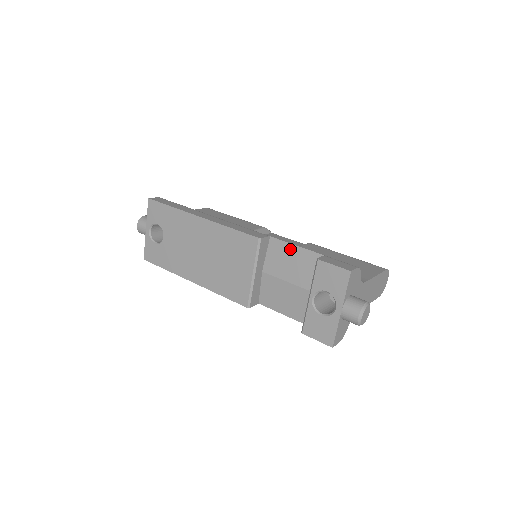
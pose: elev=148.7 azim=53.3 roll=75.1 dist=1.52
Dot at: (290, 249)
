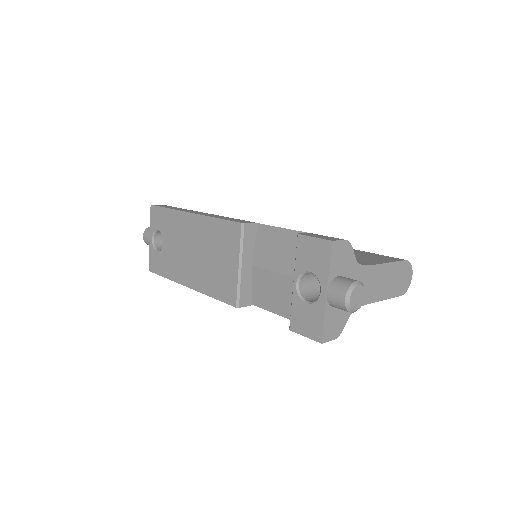
Dot at: (277, 233)
